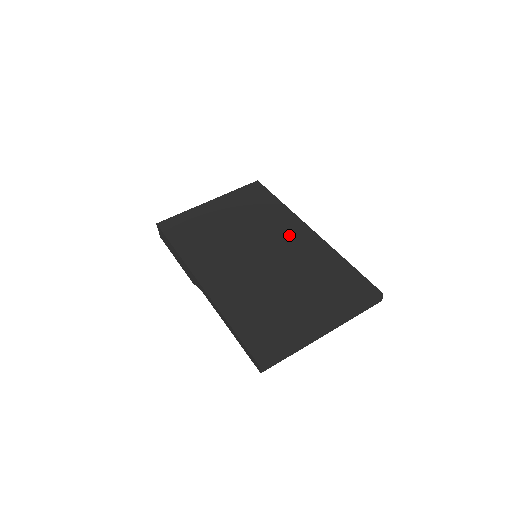
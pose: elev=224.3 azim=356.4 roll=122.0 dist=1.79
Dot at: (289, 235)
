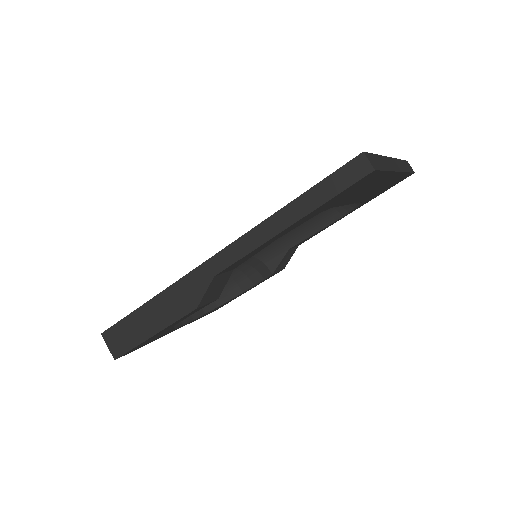
Dot at: occluded
